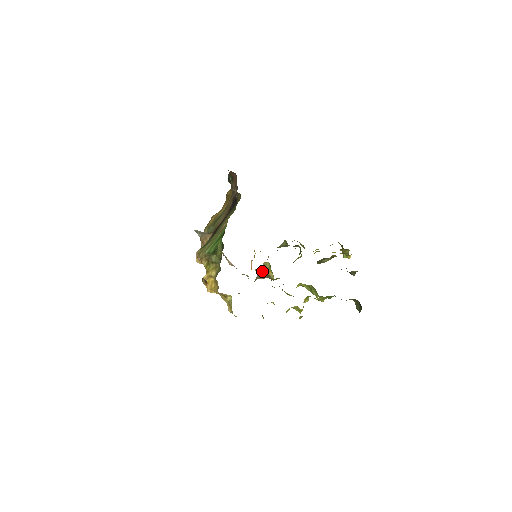
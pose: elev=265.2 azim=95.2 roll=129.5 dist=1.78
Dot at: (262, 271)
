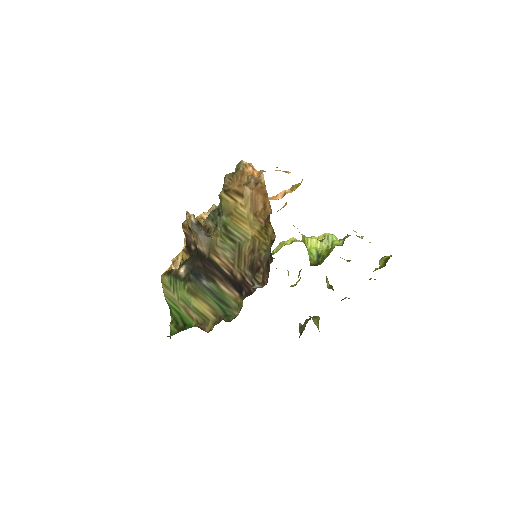
Dot at: occluded
